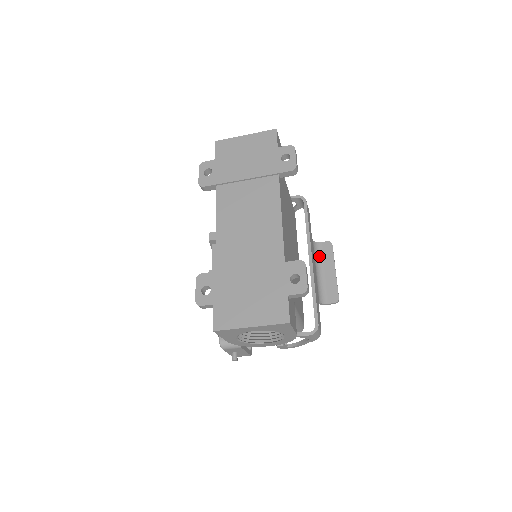
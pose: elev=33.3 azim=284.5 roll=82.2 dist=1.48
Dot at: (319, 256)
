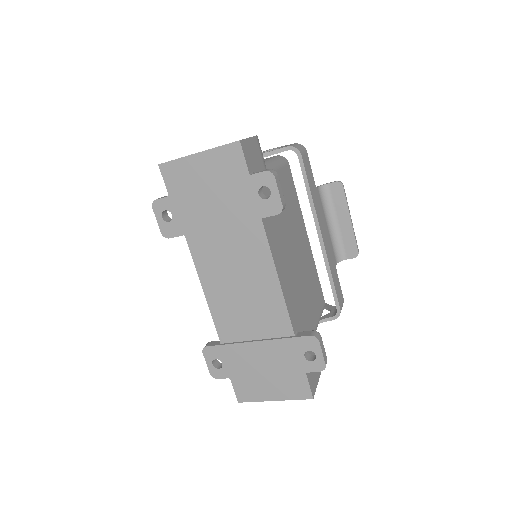
Dot at: (329, 204)
